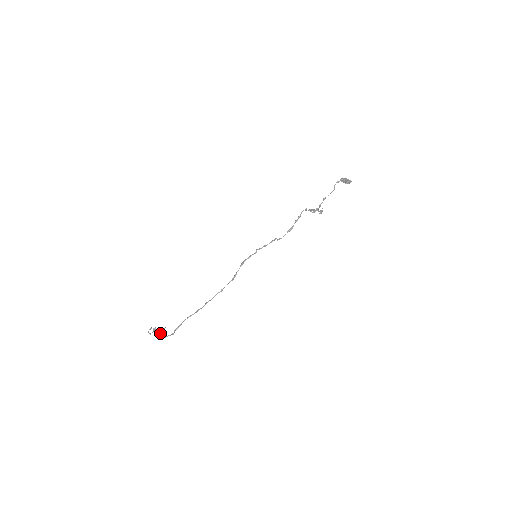
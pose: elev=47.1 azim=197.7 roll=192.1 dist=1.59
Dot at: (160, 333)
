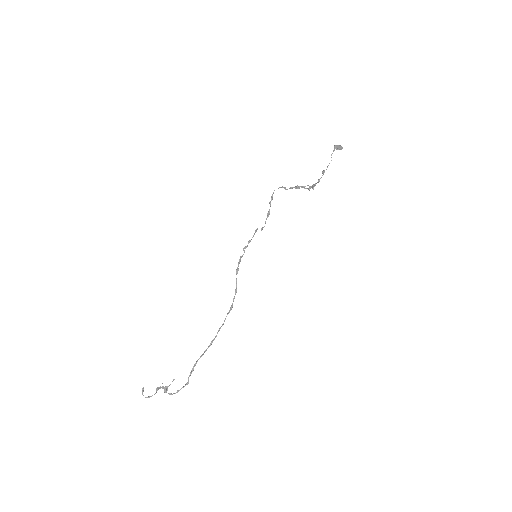
Dot at: (166, 390)
